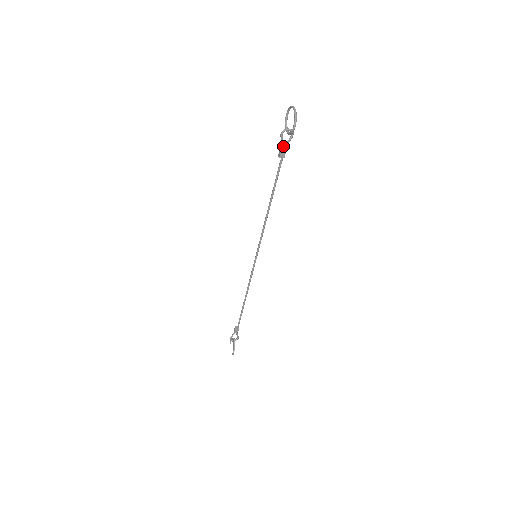
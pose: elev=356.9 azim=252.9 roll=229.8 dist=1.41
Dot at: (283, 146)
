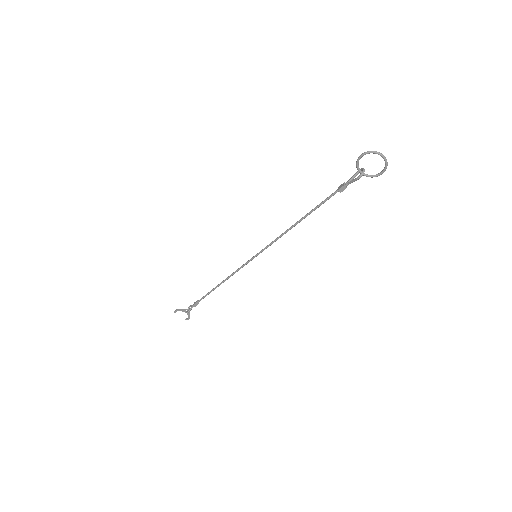
Dot at: (350, 183)
